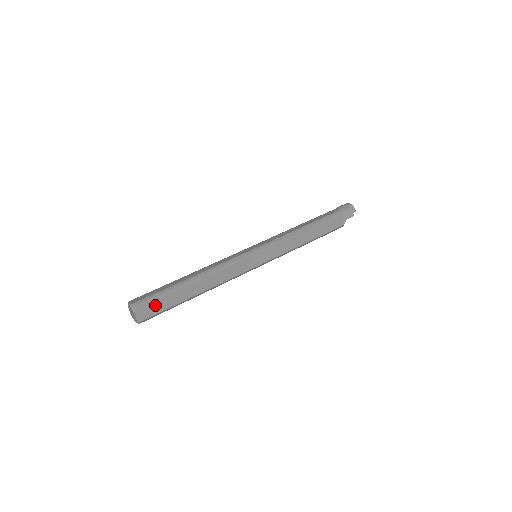
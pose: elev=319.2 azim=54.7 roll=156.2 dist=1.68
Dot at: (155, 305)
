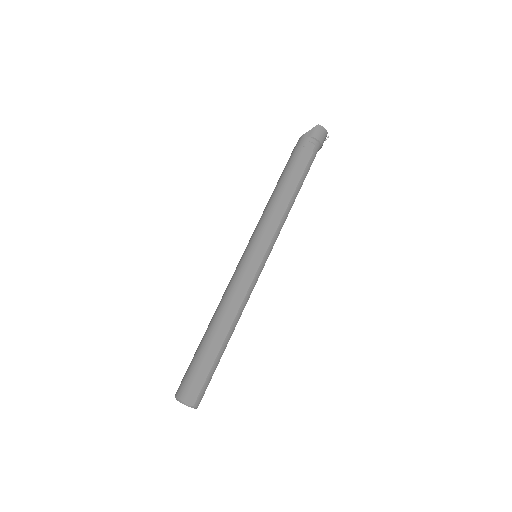
Dot at: occluded
